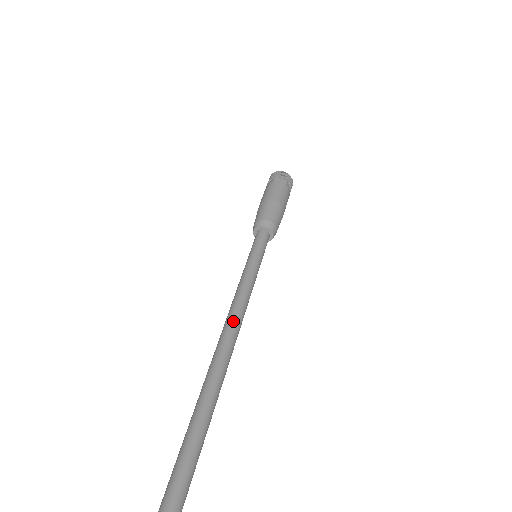
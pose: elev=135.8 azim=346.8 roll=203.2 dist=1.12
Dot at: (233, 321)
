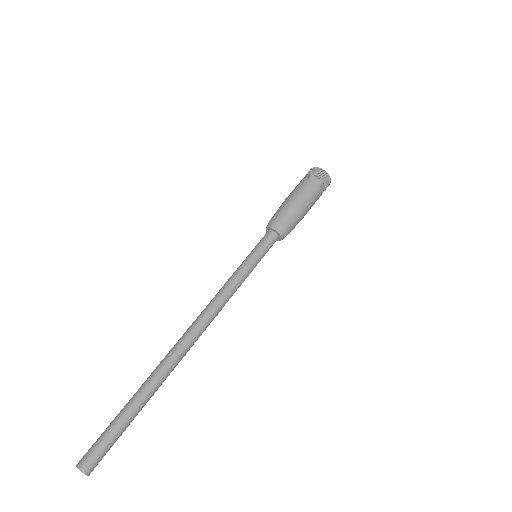
Dot at: (200, 314)
